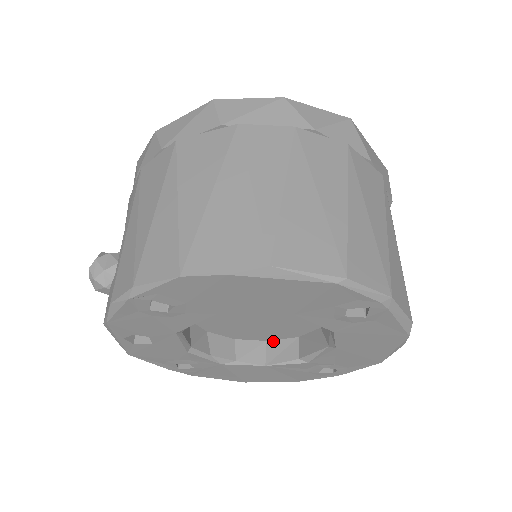
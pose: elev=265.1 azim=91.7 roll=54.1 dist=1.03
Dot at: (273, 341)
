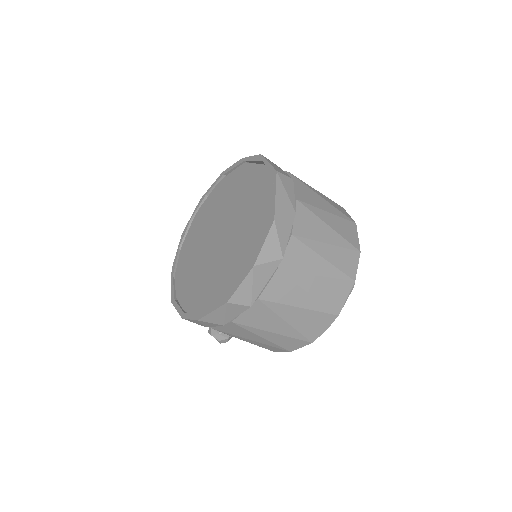
Dot at: occluded
